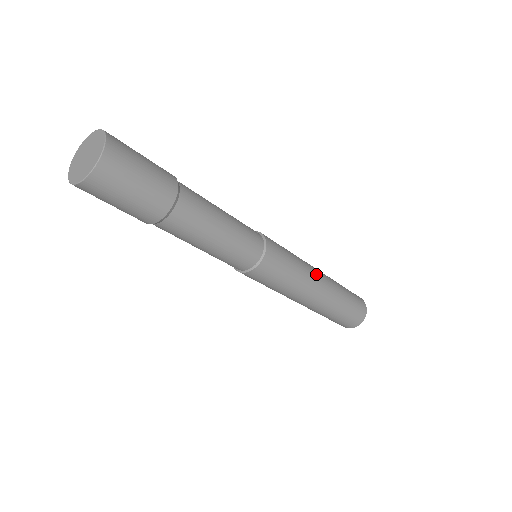
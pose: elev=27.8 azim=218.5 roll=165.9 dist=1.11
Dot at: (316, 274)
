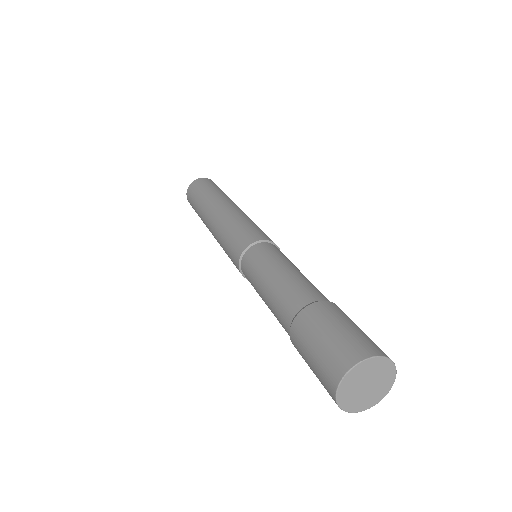
Dot at: occluded
